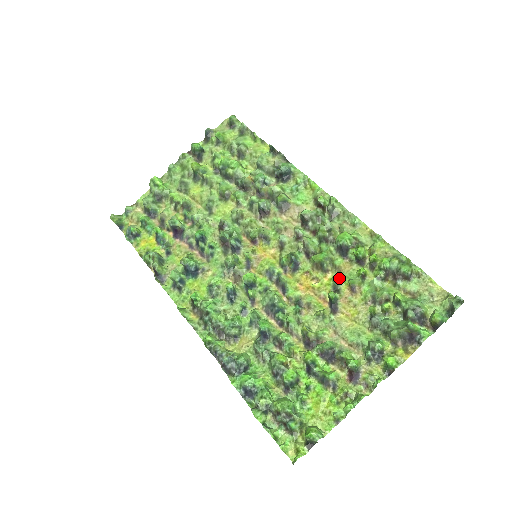
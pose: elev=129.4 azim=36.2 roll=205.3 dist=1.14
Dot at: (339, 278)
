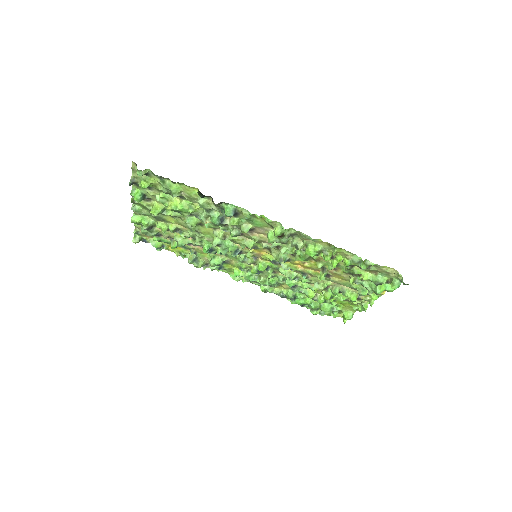
Dot at: (321, 266)
